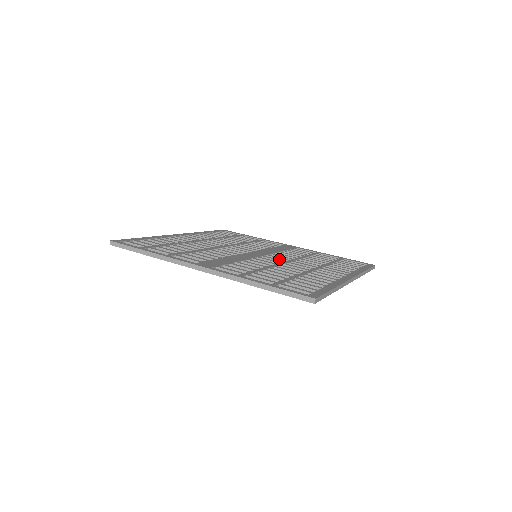
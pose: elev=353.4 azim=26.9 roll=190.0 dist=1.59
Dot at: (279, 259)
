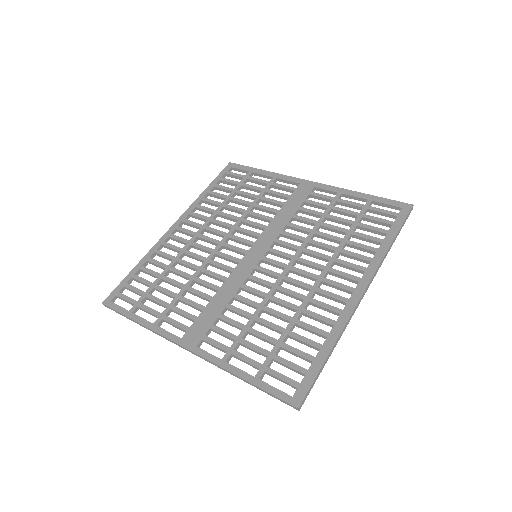
Dot at: (282, 256)
